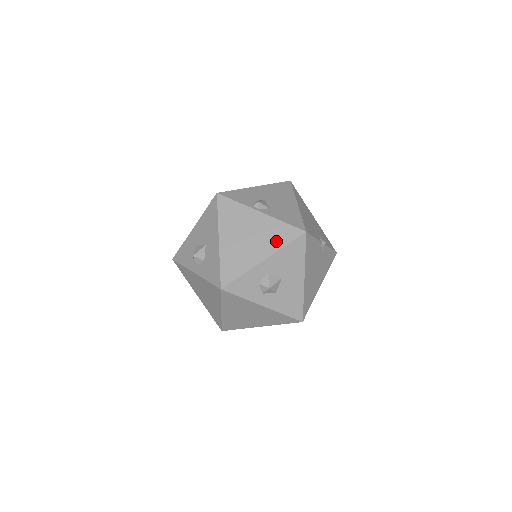
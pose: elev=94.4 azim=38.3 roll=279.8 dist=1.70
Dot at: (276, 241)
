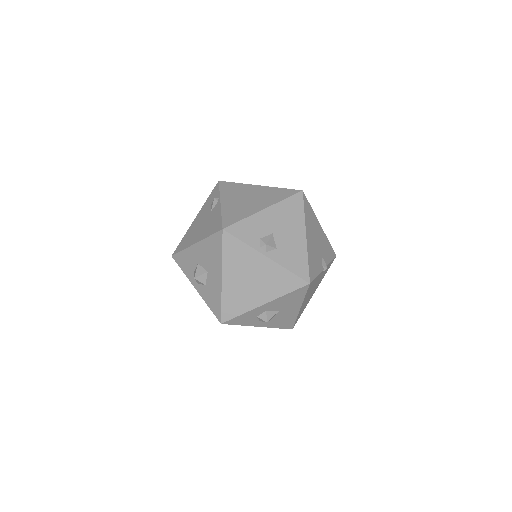
Dot at: (279, 288)
